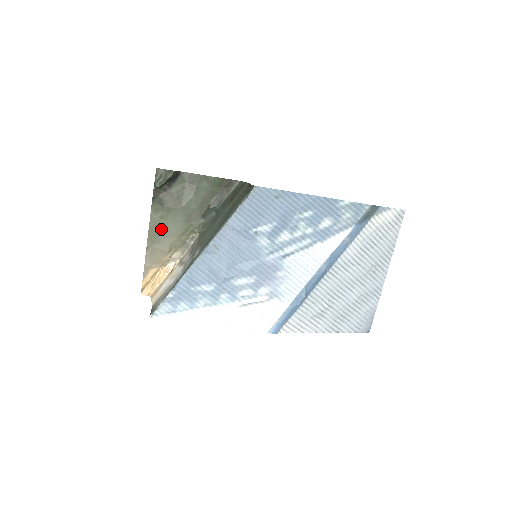
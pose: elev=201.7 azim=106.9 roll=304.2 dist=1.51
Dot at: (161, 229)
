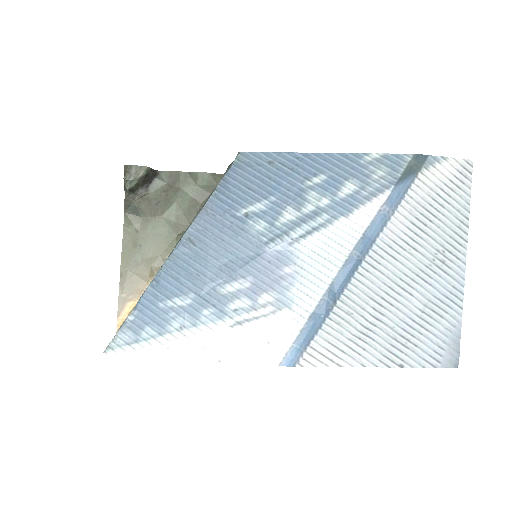
Dot at: (138, 246)
